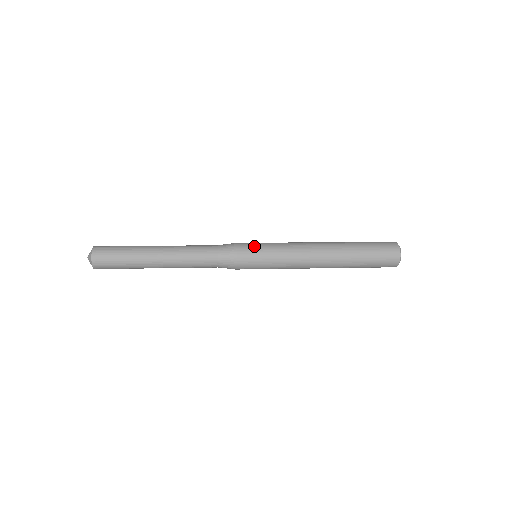
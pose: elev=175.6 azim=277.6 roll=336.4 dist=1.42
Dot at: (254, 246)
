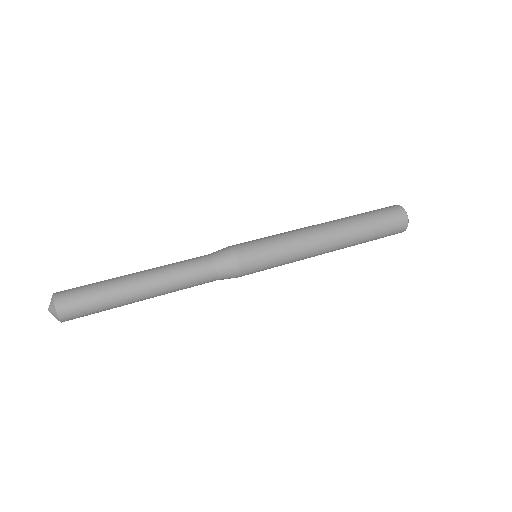
Dot at: (252, 243)
